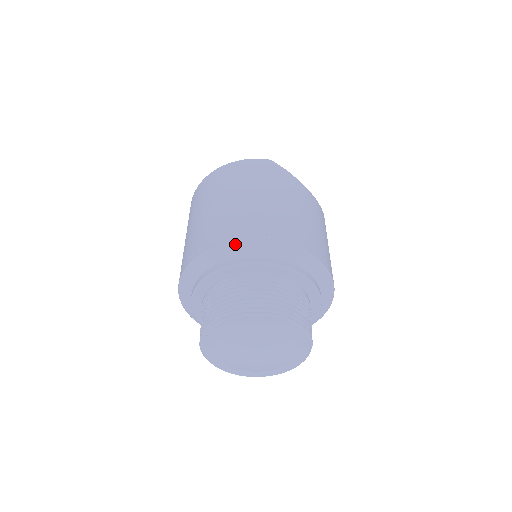
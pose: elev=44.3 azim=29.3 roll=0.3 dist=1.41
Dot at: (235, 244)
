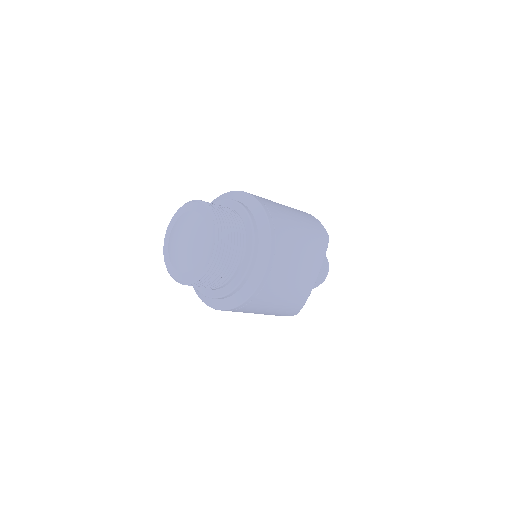
Dot at: (256, 200)
